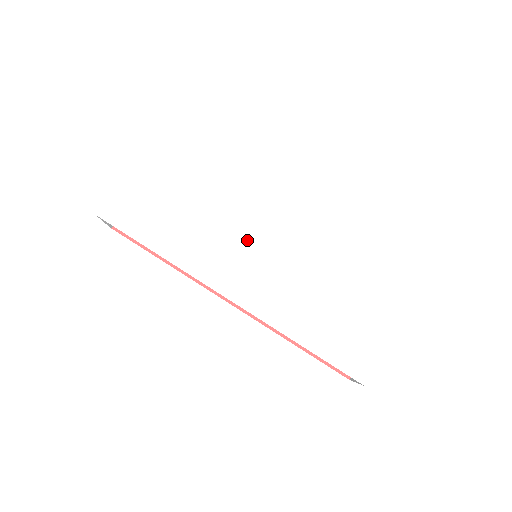
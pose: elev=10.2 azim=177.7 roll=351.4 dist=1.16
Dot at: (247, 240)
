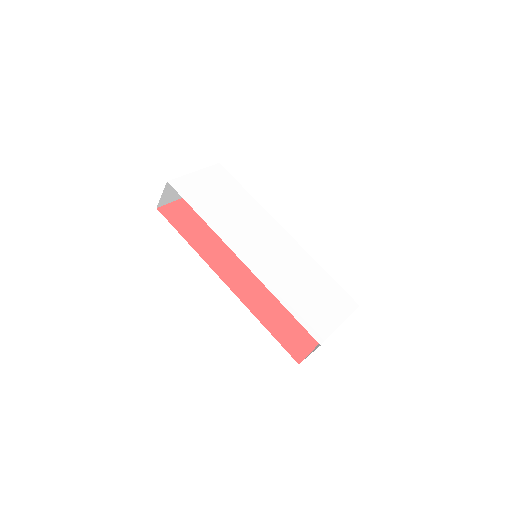
Dot at: (259, 236)
